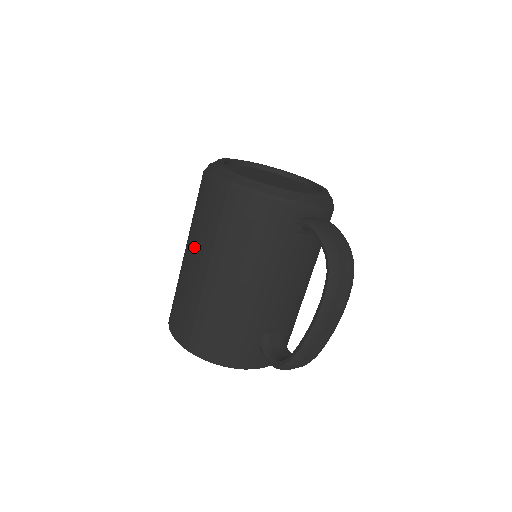
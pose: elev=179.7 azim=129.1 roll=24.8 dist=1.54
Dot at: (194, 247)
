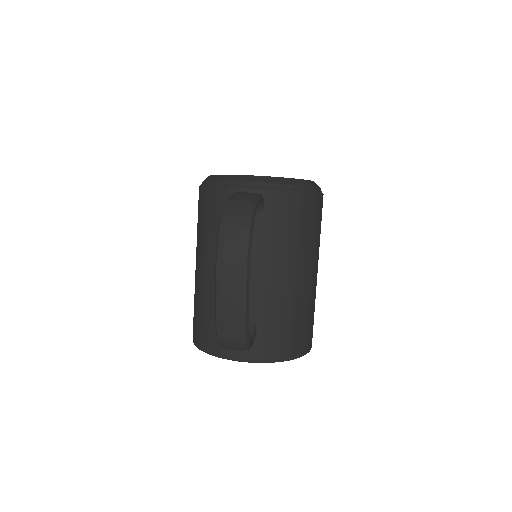
Dot at: occluded
